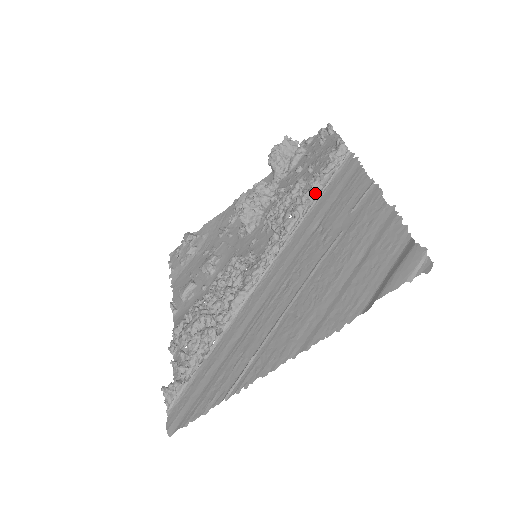
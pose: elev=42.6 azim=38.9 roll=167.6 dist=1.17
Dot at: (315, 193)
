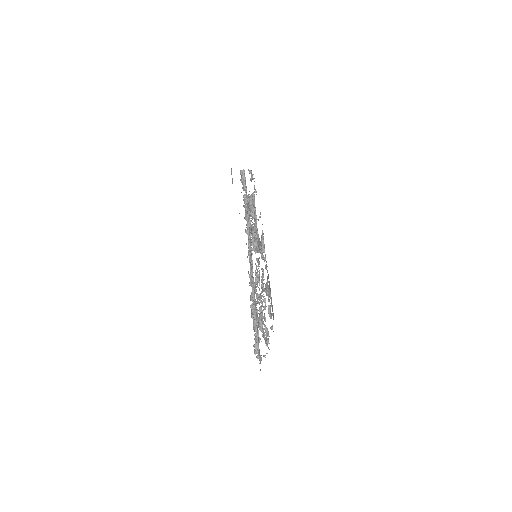
Dot at: (247, 202)
